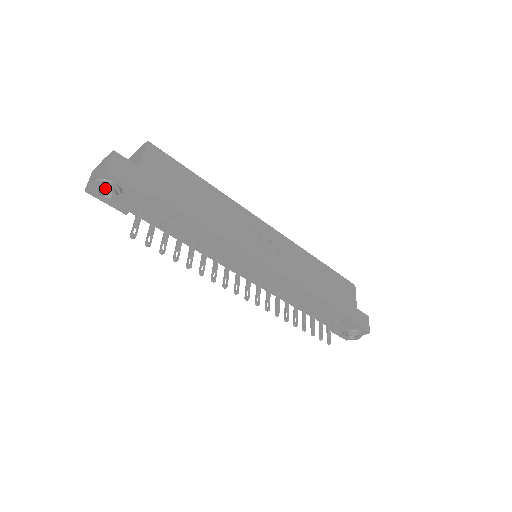
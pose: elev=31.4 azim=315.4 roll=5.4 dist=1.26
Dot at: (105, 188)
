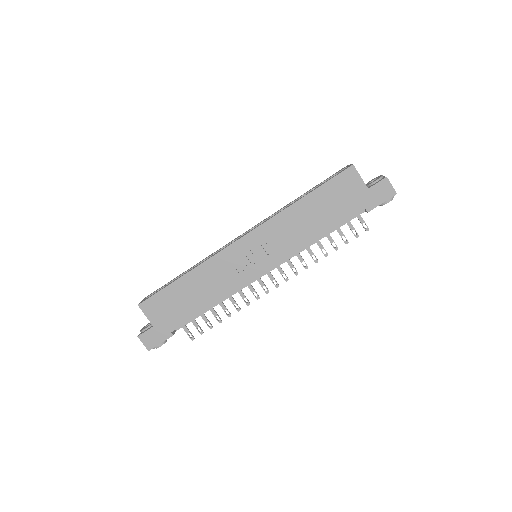
Dot at: (158, 347)
